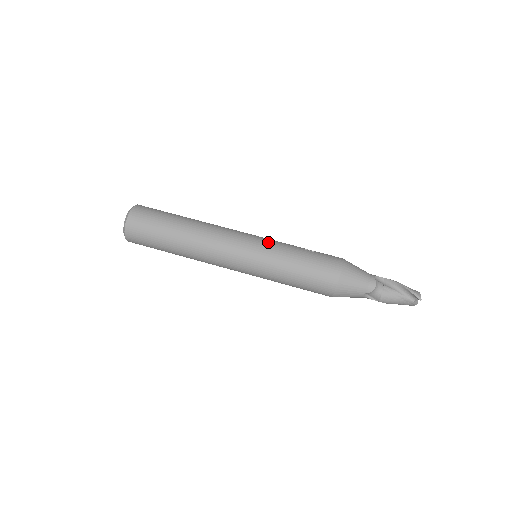
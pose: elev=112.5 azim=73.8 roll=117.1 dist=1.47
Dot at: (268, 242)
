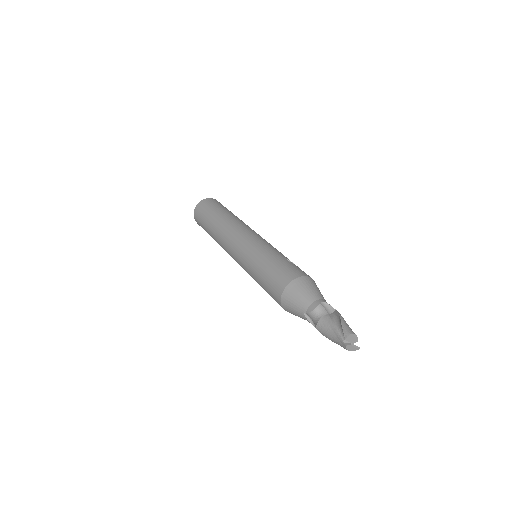
Dot at: (263, 243)
